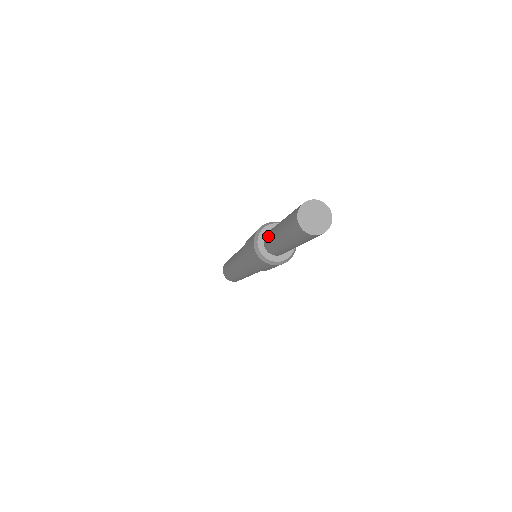
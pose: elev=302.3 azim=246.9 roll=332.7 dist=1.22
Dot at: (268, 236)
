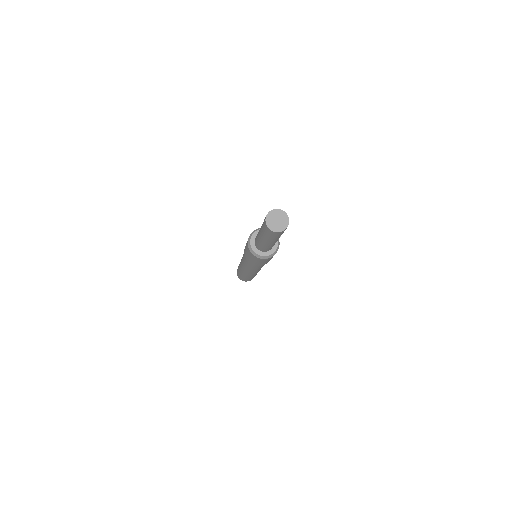
Dot at: occluded
